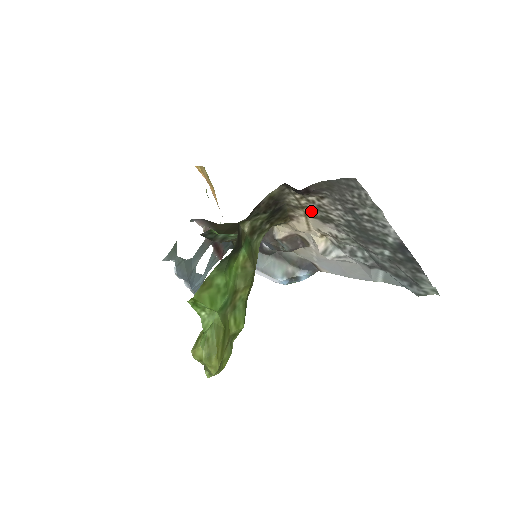
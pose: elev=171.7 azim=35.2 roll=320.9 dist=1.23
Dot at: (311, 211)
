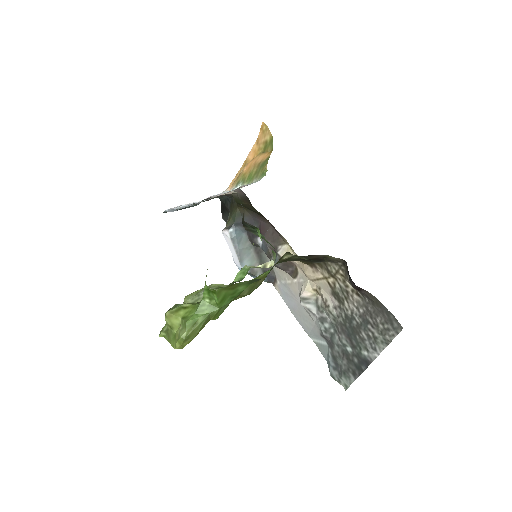
Dot at: (335, 283)
